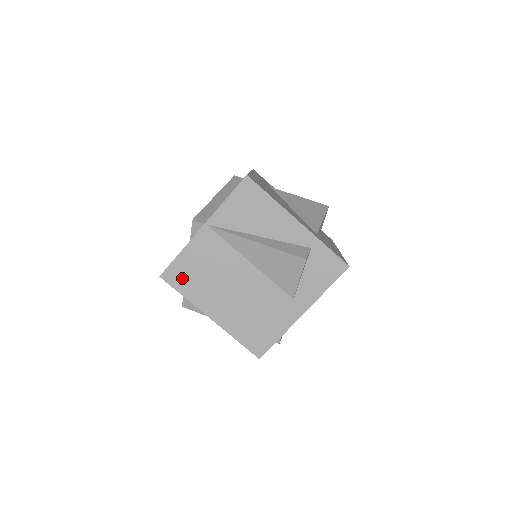
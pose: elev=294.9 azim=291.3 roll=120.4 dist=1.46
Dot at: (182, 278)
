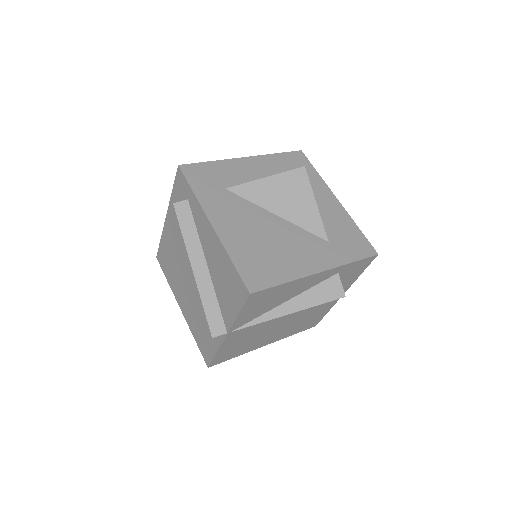
Dot at: (228, 355)
